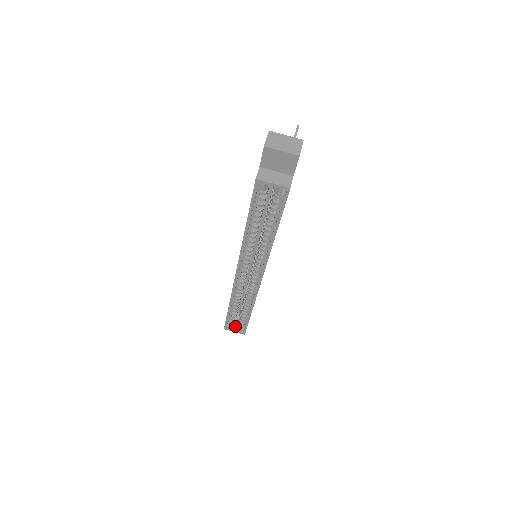
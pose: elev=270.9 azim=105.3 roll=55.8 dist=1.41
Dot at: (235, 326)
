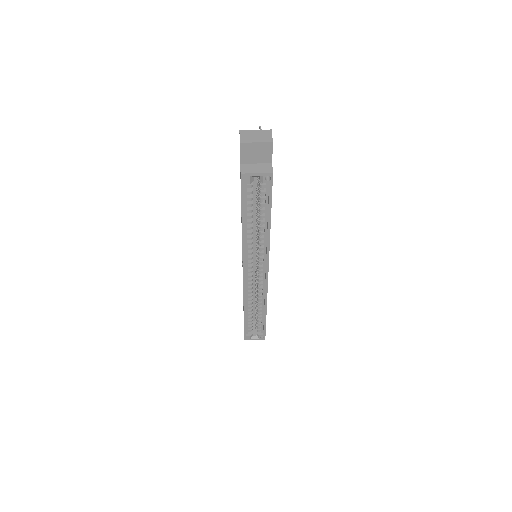
Dot at: (254, 334)
